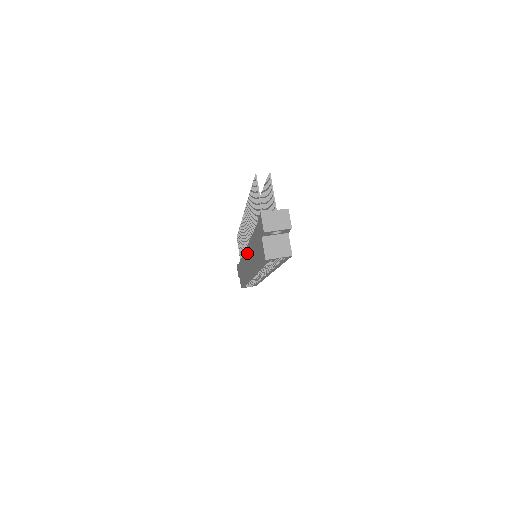
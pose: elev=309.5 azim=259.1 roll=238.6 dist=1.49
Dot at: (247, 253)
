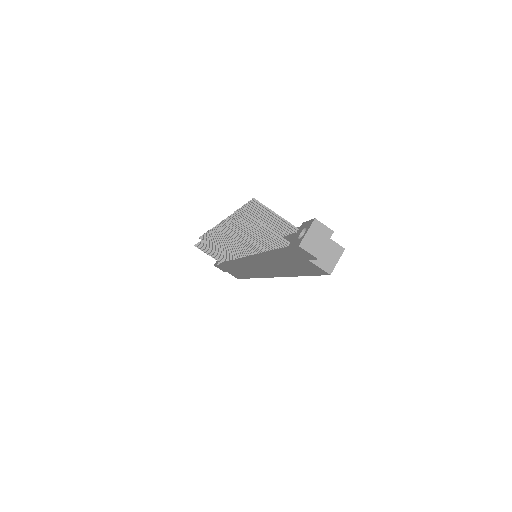
Dot at: (253, 264)
